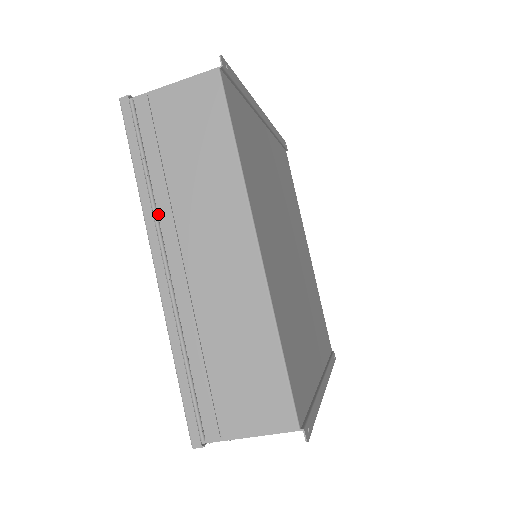
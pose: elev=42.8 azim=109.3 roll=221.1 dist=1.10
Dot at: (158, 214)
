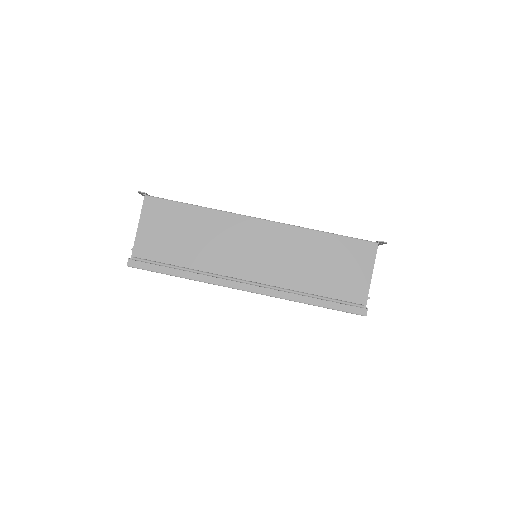
Dot at: (212, 273)
